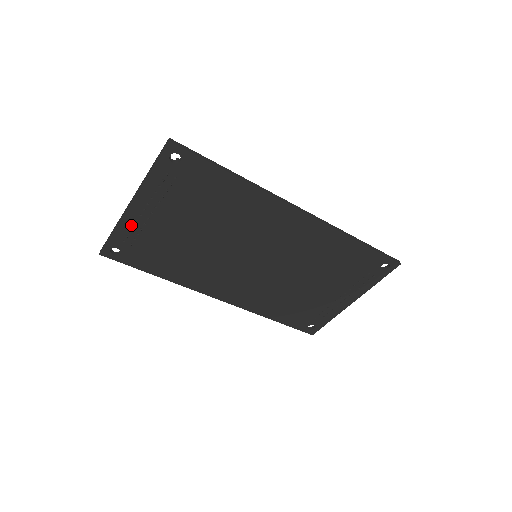
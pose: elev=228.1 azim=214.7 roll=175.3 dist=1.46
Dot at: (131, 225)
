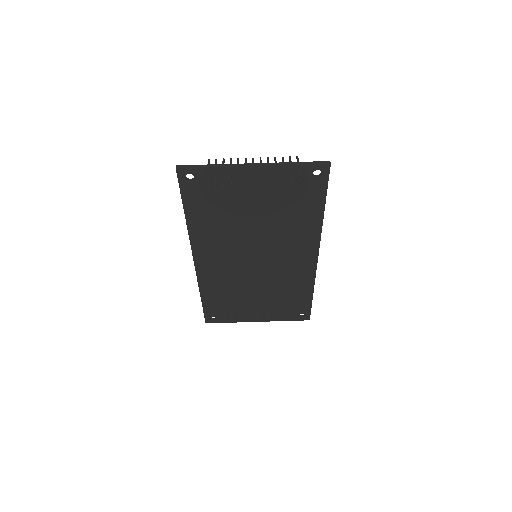
Dot at: (230, 176)
